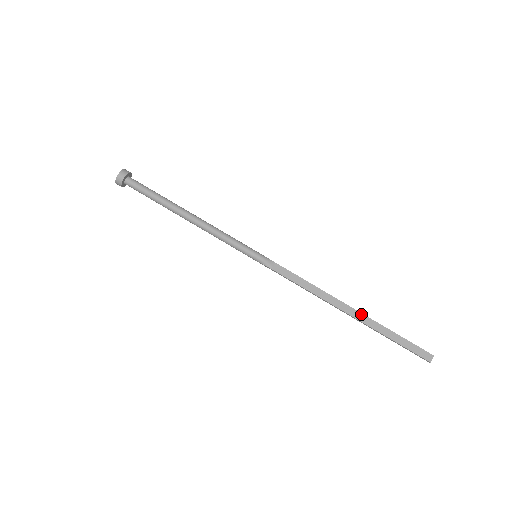
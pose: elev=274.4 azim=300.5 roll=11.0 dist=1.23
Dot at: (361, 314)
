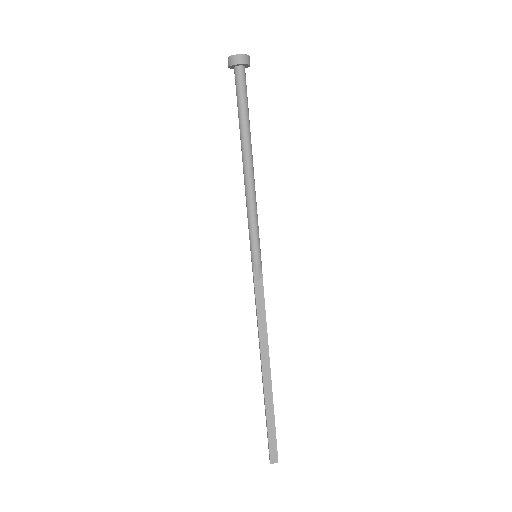
Dot at: (271, 383)
